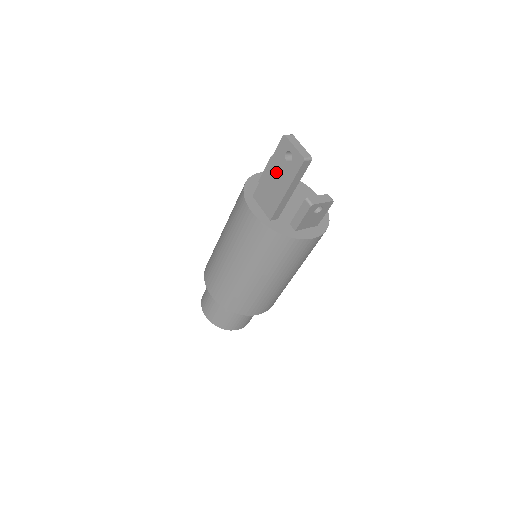
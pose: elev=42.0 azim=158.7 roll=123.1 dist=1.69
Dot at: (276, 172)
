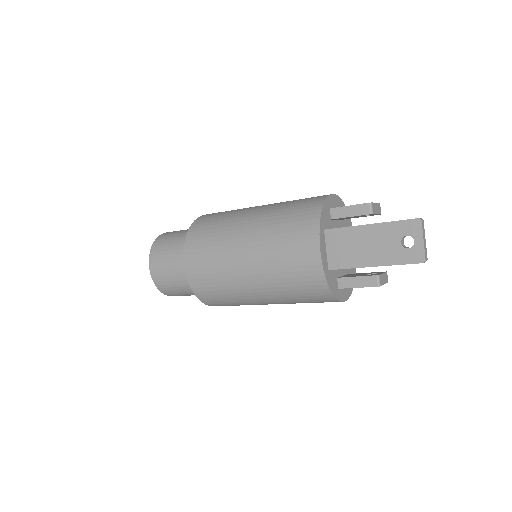
Dot at: (378, 239)
